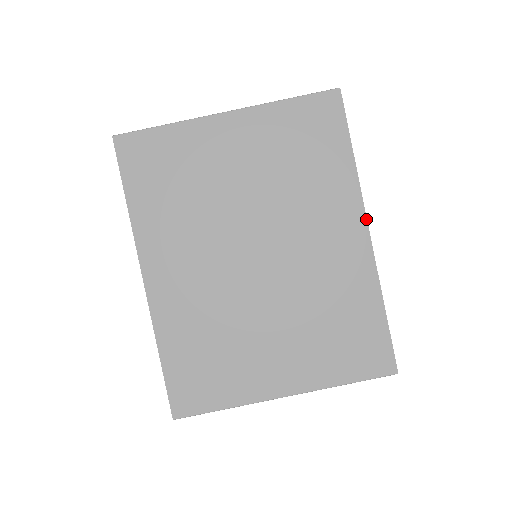
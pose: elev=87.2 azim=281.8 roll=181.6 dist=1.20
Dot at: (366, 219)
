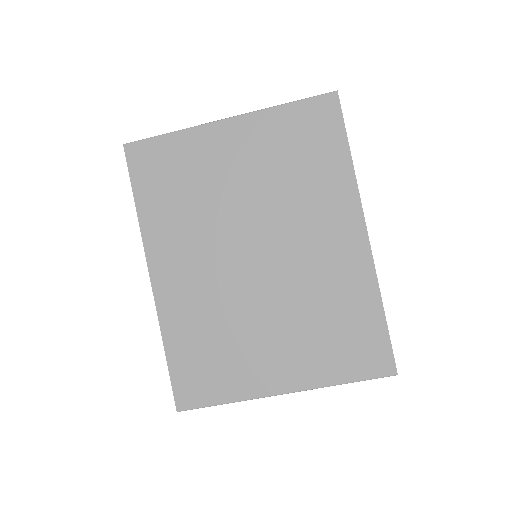
Dot at: (364, 219)
